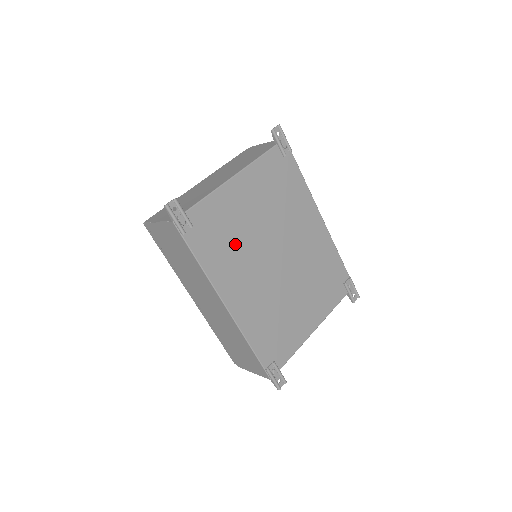
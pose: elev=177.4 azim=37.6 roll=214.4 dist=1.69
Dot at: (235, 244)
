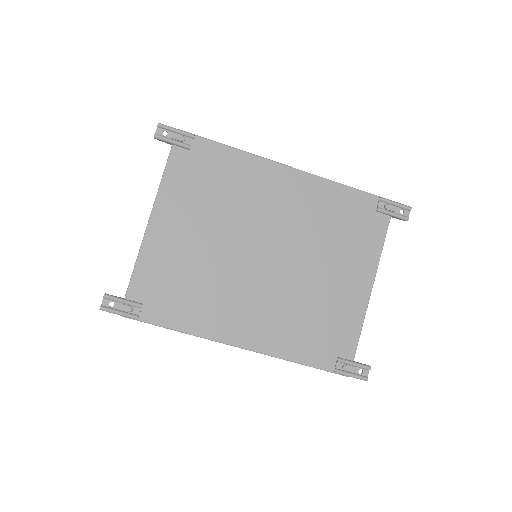
Dot at: (202, 282)
